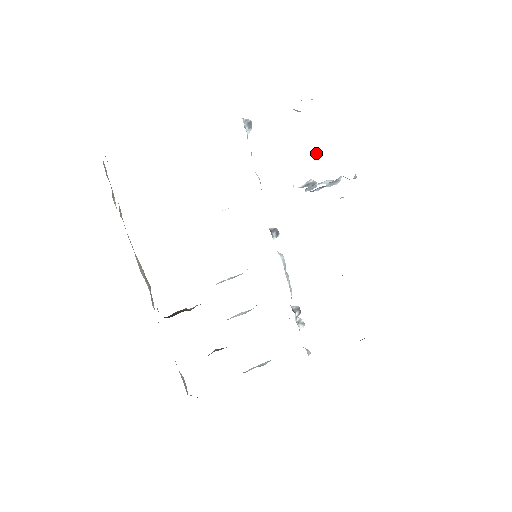
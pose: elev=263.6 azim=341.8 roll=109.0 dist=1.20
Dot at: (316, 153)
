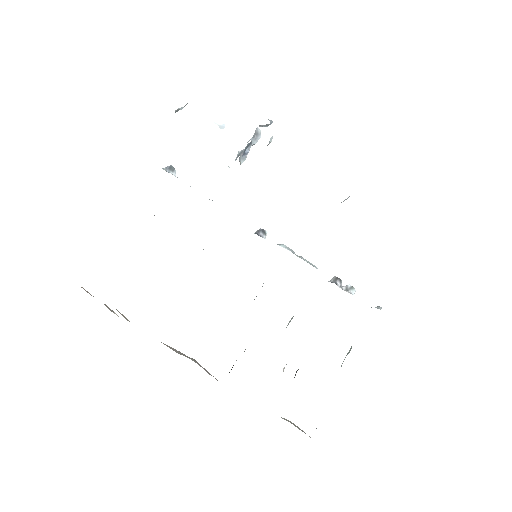
Dot at: (220, 124)
